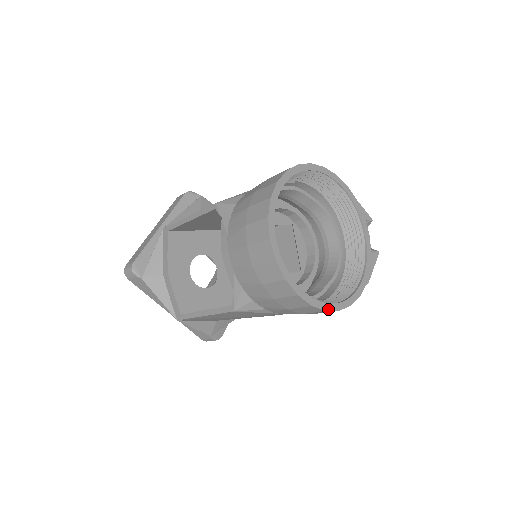
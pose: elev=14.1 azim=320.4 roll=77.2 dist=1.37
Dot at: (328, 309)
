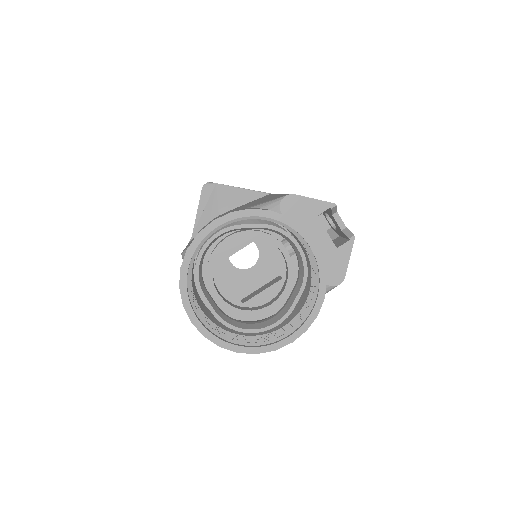
Dot at: (277, 348)
